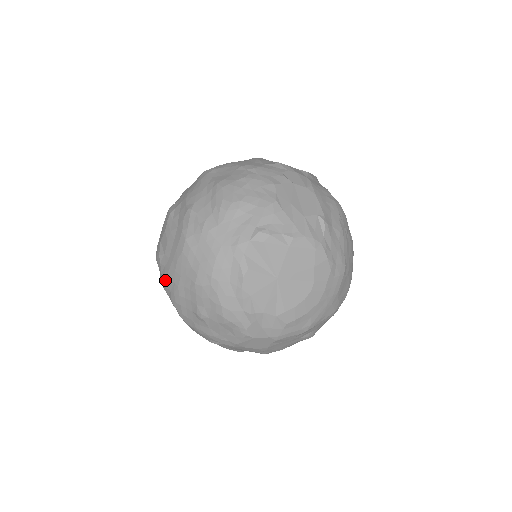
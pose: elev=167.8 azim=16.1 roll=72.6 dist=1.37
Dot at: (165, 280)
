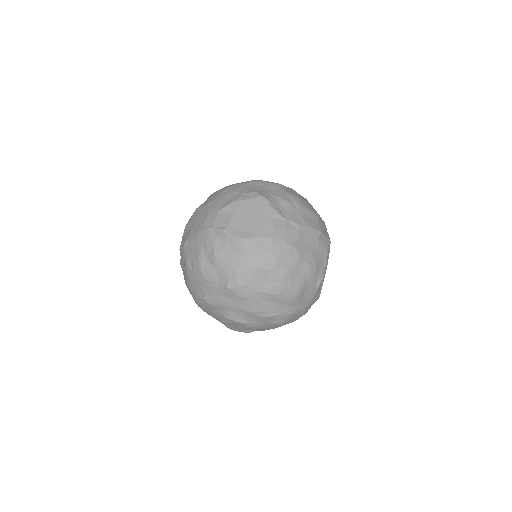
Dot at: occluded
